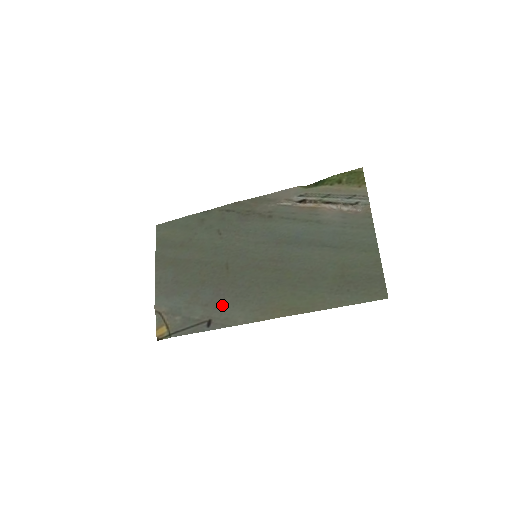
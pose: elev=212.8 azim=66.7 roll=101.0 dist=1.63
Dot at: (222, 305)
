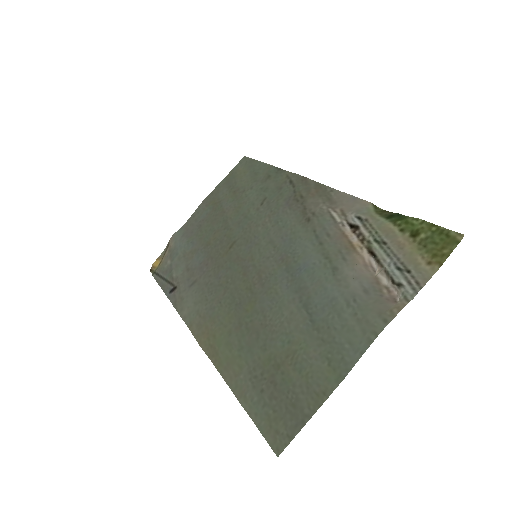
Dot at: (193, 282)
